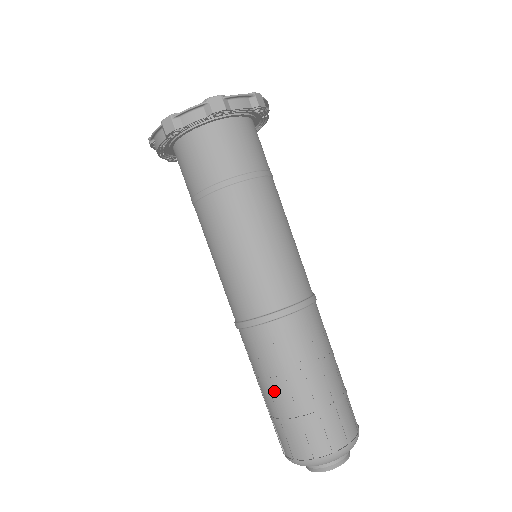
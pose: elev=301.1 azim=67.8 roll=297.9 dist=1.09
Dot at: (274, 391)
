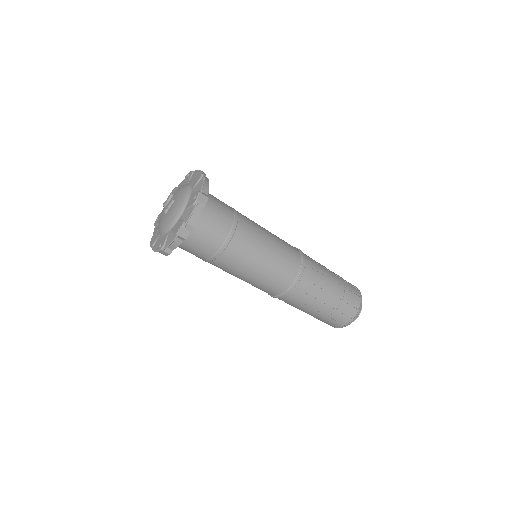
Dot at: (307, 313)
